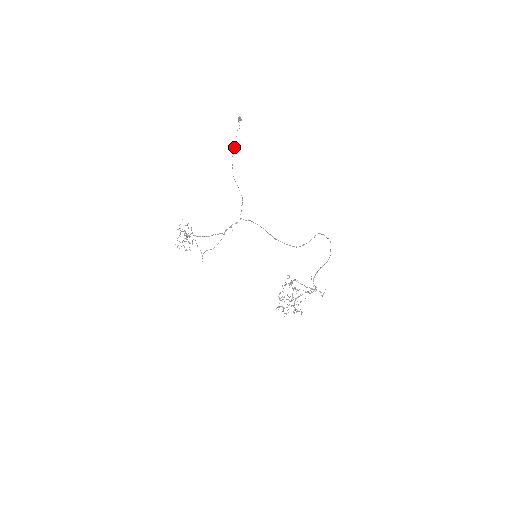
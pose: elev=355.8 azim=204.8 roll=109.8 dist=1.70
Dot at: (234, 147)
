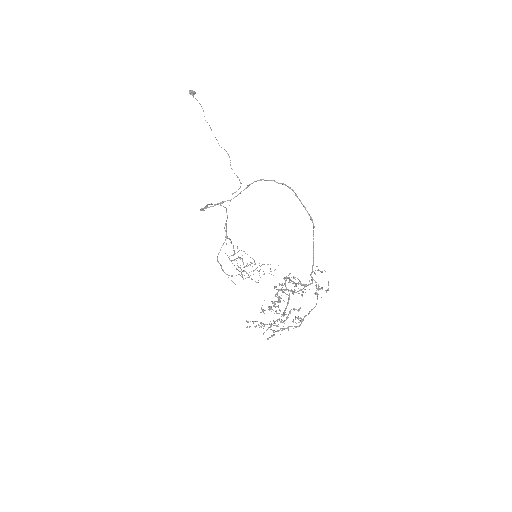
Dot at: occluded
